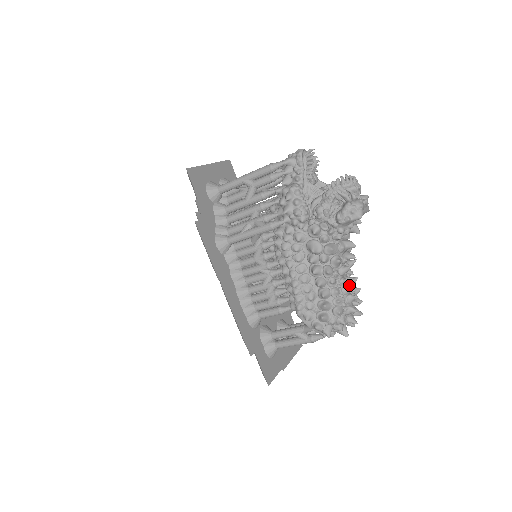
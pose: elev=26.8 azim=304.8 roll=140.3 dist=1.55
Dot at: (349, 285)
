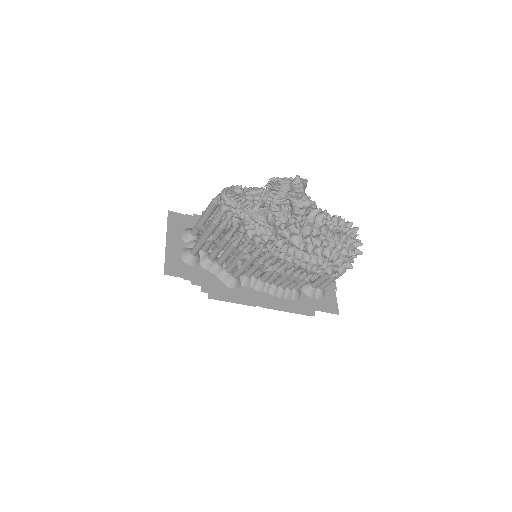
Dot at: (338, 234)
